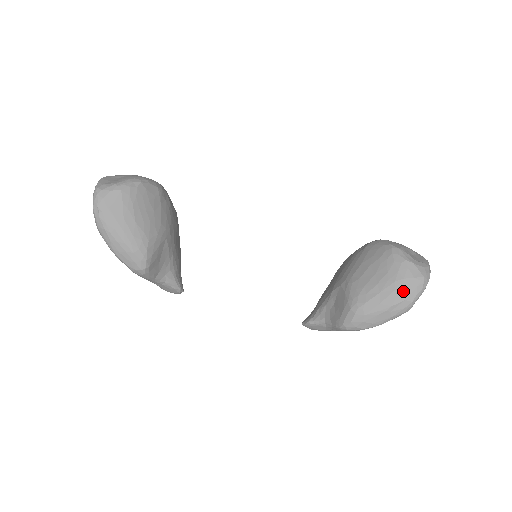
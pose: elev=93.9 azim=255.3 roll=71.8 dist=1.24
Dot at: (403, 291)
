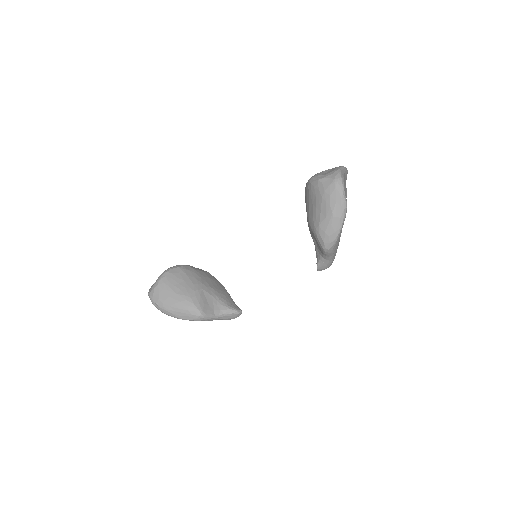
Dot at: (330, 198)
